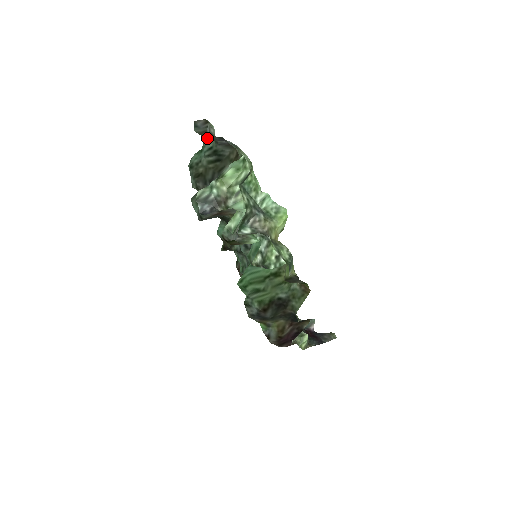
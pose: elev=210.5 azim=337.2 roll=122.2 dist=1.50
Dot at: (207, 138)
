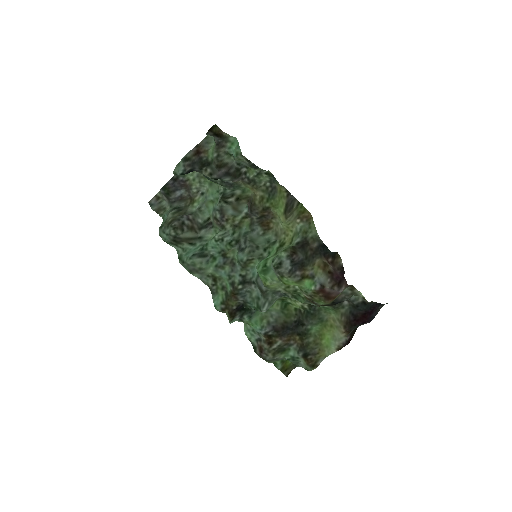
Dot at: (163, 213)
